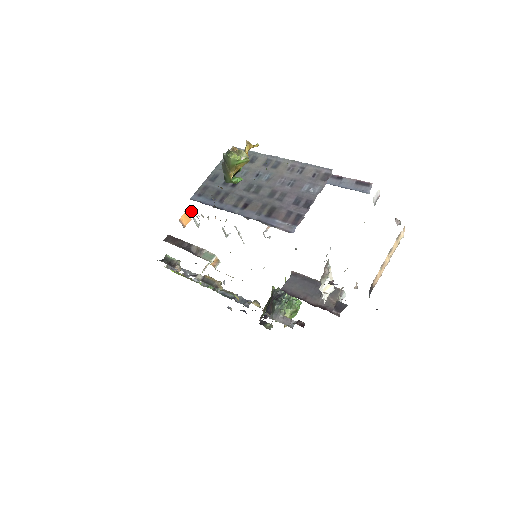
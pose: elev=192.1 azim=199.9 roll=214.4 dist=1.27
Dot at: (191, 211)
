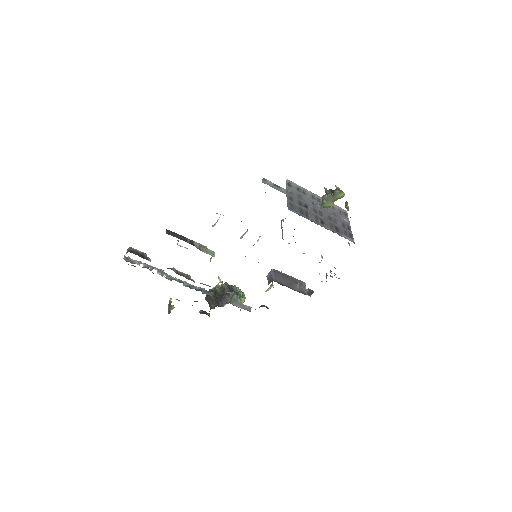
Dot at: occluded
